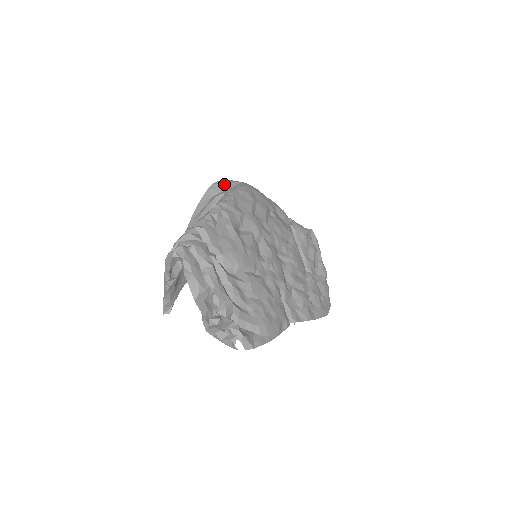
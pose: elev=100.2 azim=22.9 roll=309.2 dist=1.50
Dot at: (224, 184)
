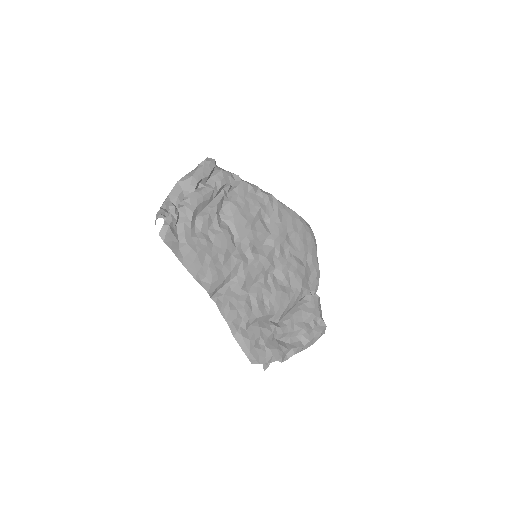
Dot at: occluded
